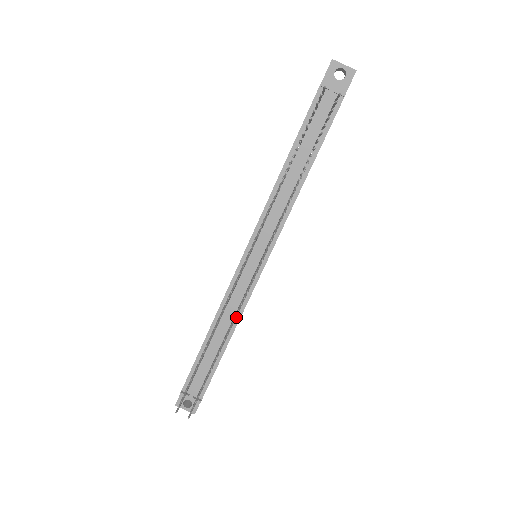
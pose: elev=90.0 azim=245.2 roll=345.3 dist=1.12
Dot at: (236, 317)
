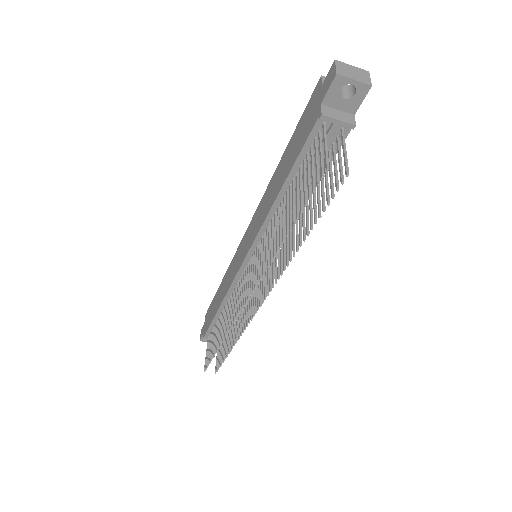
Dot at: occluded
